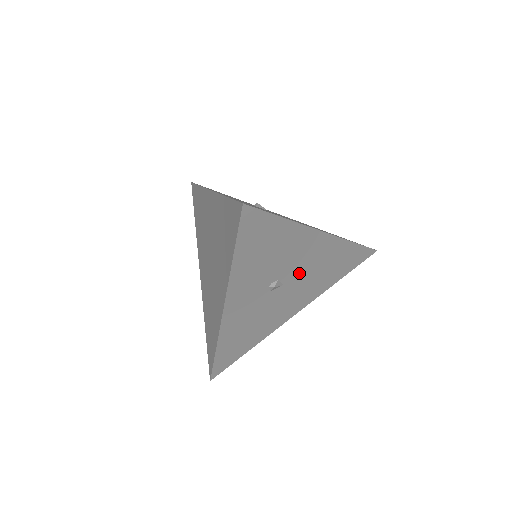
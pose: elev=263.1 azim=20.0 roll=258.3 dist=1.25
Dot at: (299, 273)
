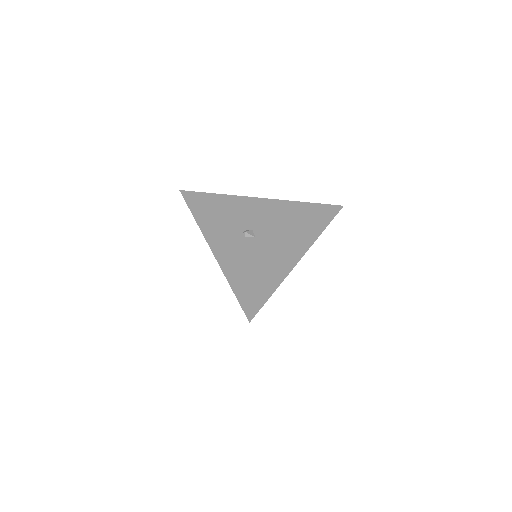
Dot at: occluded
